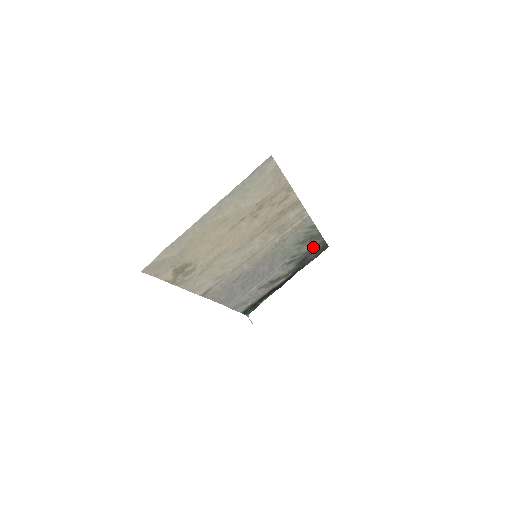
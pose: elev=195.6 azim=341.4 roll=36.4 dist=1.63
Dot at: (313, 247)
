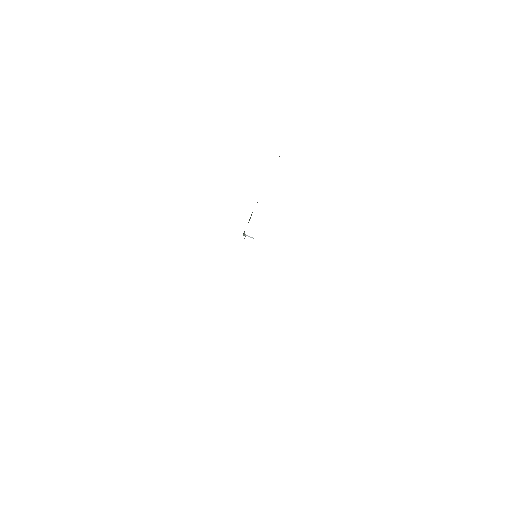
Dot at: occluded
